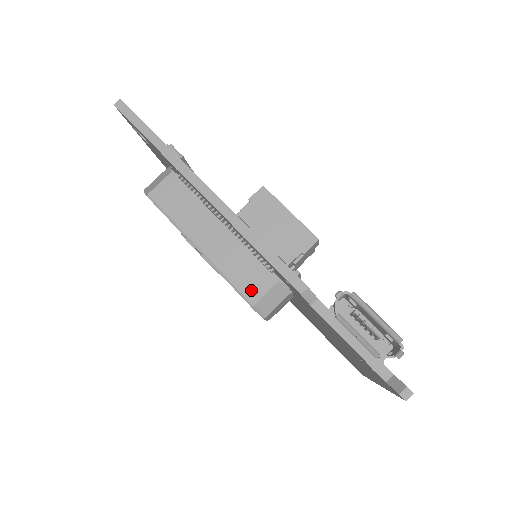
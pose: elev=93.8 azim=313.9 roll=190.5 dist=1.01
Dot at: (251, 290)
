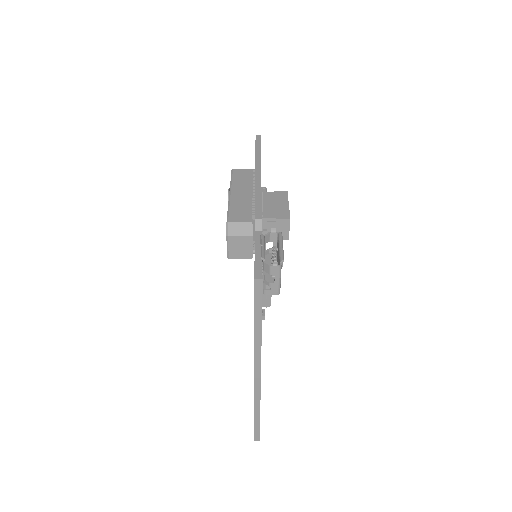
Dot at: (235, 217)
